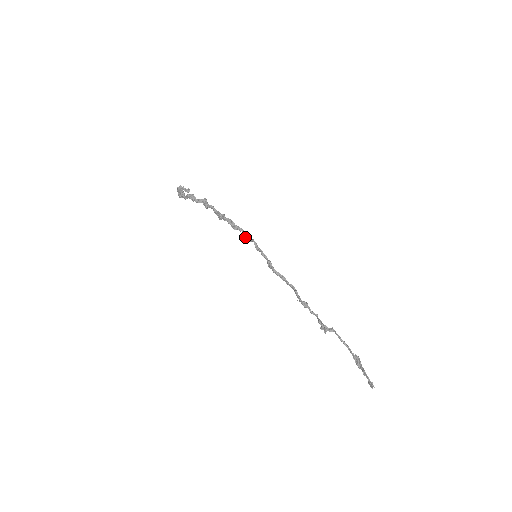
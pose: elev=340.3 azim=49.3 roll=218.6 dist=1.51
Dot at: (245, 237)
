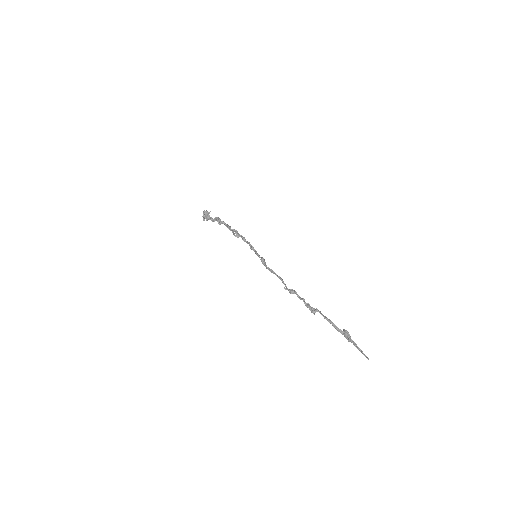
Dot at: occluded
